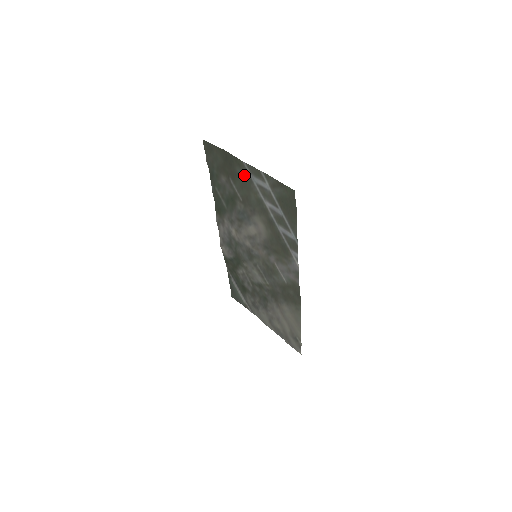
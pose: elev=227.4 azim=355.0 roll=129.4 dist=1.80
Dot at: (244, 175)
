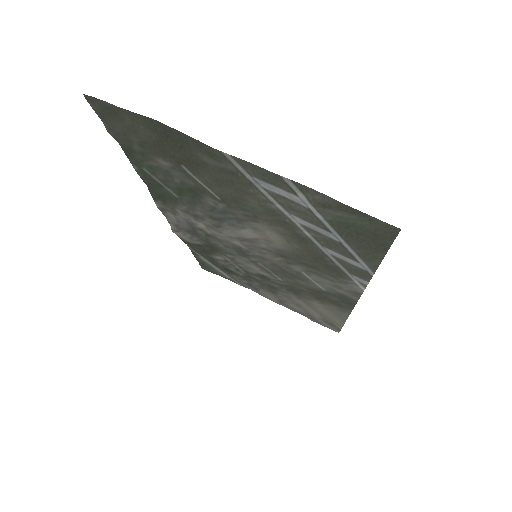
Dot at: (226, 171)
